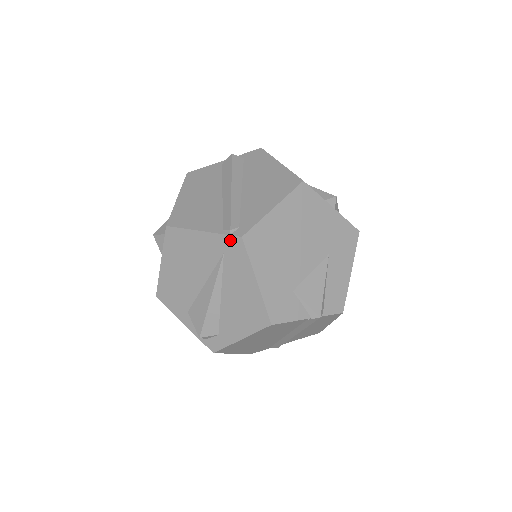
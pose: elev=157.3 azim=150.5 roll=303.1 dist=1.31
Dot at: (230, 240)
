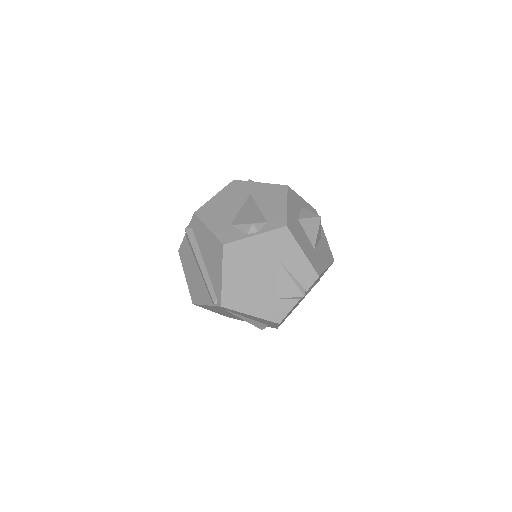
Dot at: (219, 307)
